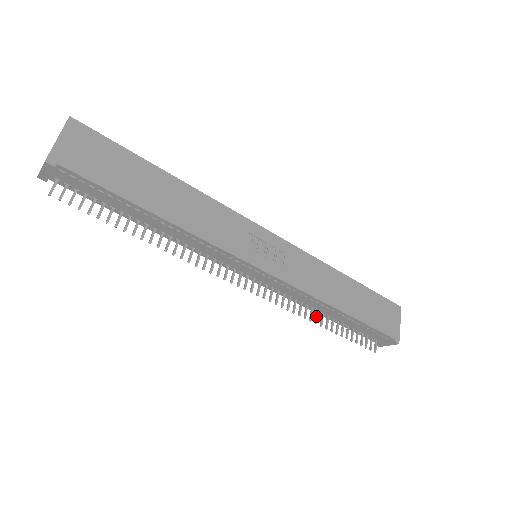
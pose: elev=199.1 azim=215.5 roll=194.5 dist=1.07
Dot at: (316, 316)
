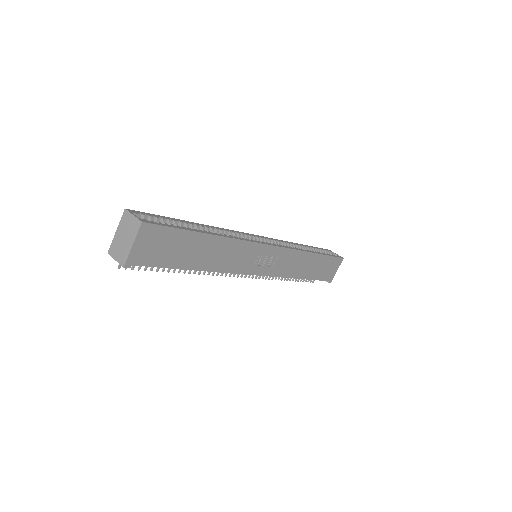
Dot at: occluded
